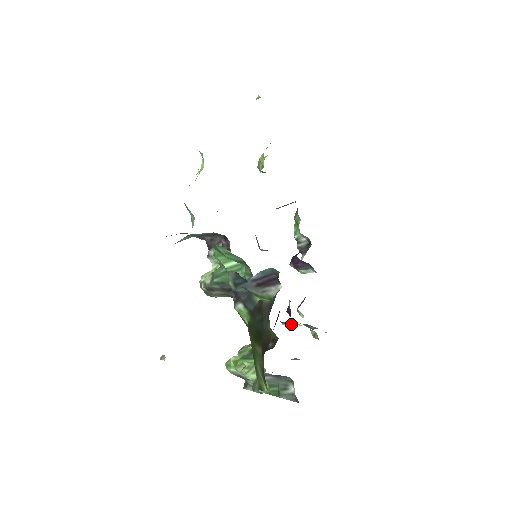
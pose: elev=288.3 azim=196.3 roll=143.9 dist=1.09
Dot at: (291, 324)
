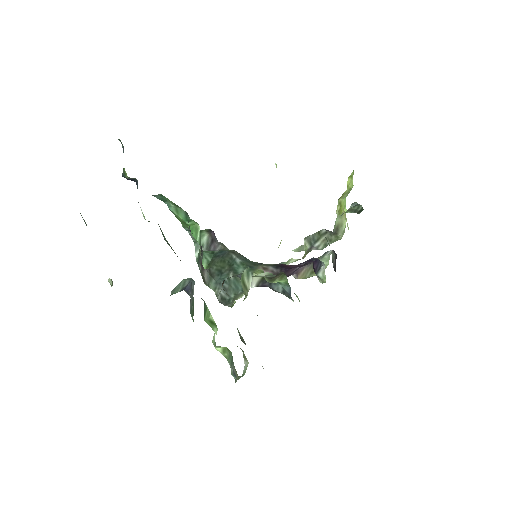
Dot at: (254, 281)
